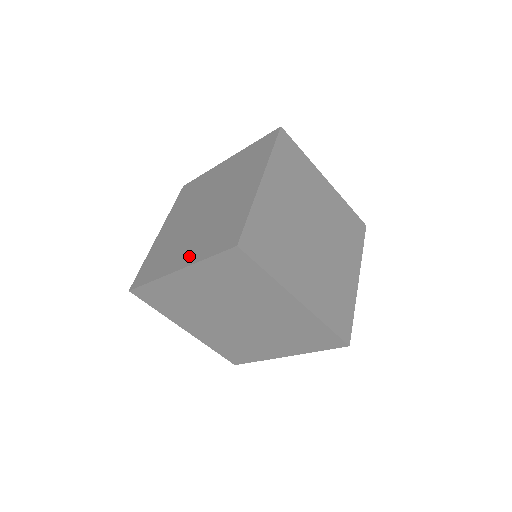
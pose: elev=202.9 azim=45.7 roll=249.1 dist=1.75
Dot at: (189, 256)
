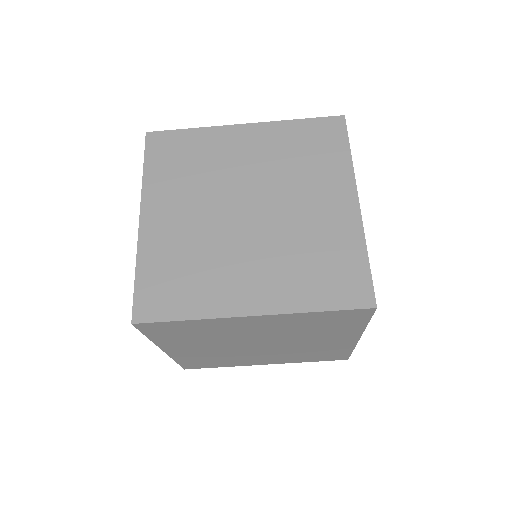
Dot at: occluded
